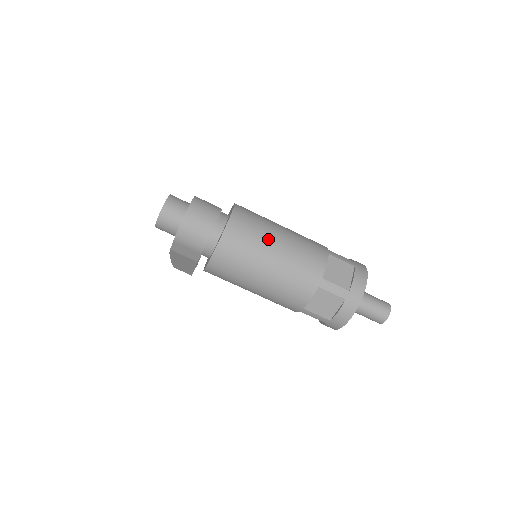
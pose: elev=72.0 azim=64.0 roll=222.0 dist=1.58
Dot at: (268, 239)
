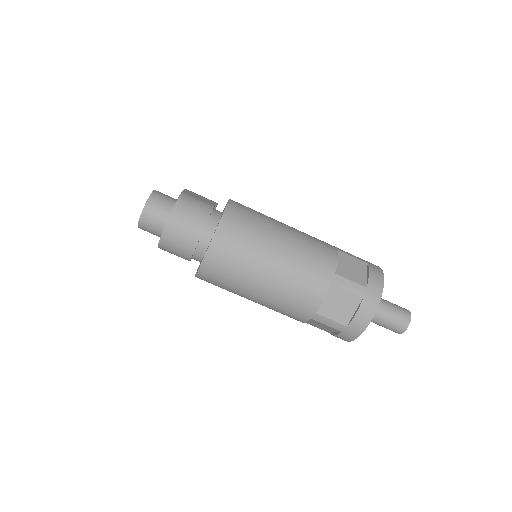
Dot at: (253, 272)
